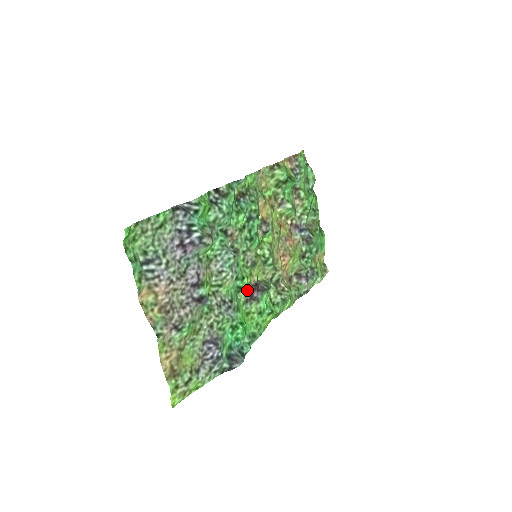
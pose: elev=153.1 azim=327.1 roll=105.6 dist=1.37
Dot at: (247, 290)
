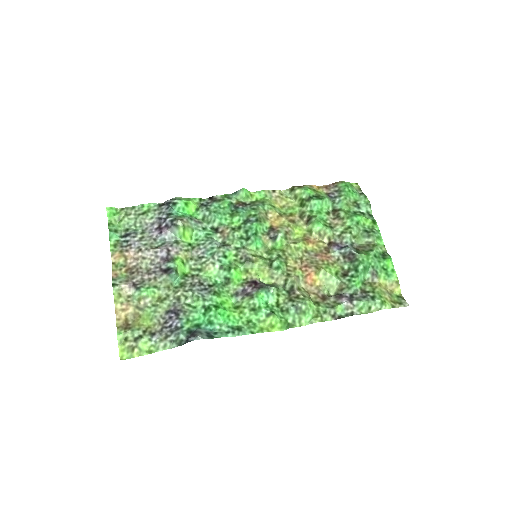
Dot at: (239, 284)
